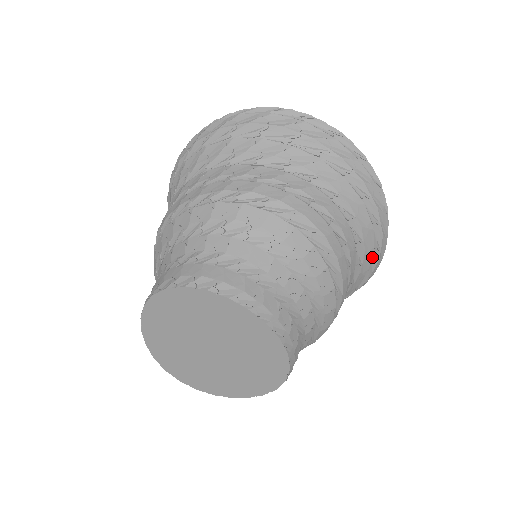
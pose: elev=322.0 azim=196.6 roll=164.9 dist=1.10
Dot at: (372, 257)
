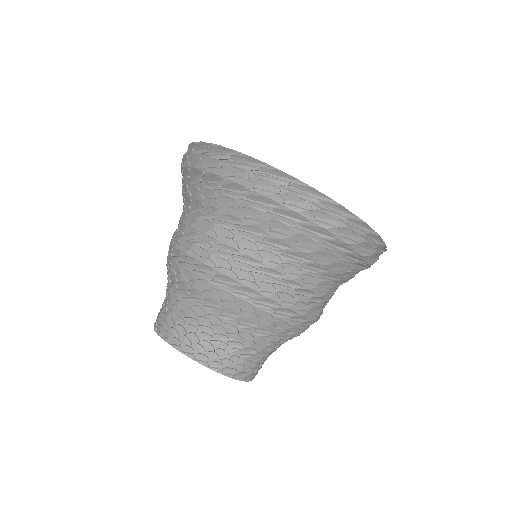
Dot at: (329, 249)
